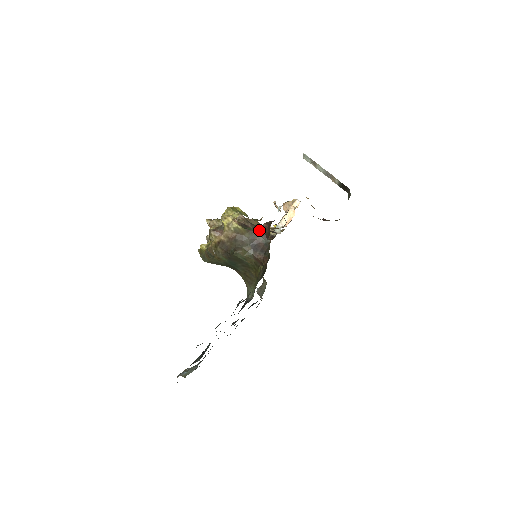
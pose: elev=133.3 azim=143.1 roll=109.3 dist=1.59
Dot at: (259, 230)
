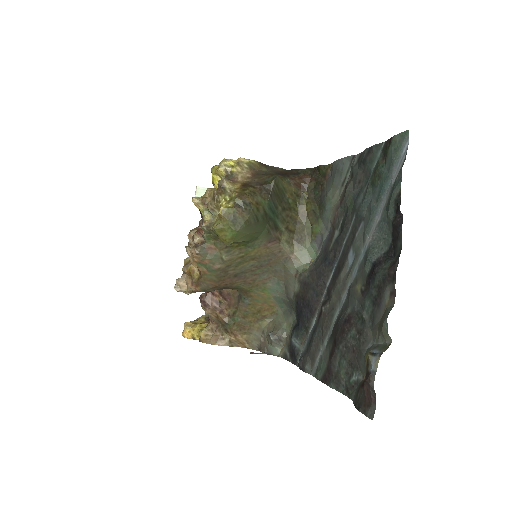
Dot at: occluded
